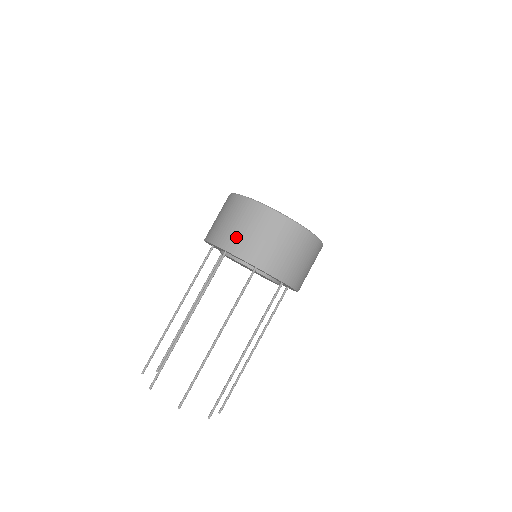
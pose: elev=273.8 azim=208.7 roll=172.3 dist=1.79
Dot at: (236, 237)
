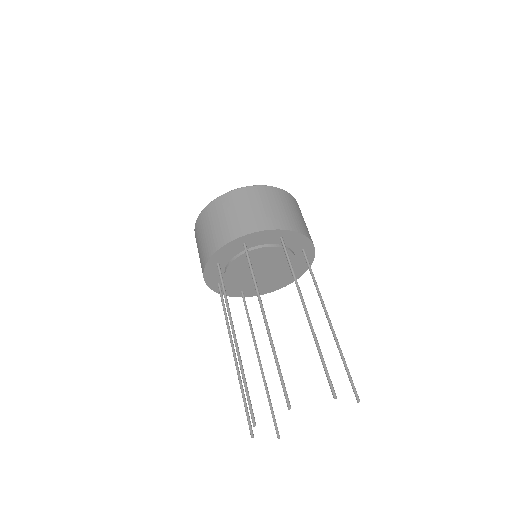
Dot at: (209, 241)
